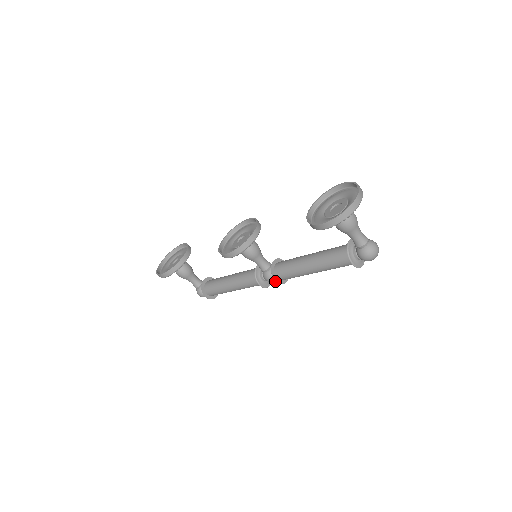
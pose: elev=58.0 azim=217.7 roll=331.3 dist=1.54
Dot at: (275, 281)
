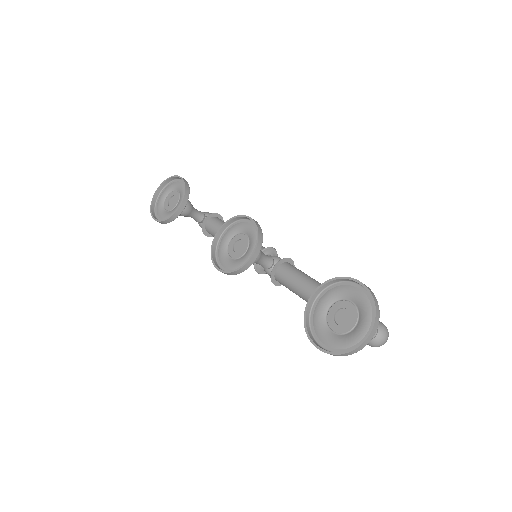
Dot at: occluded
